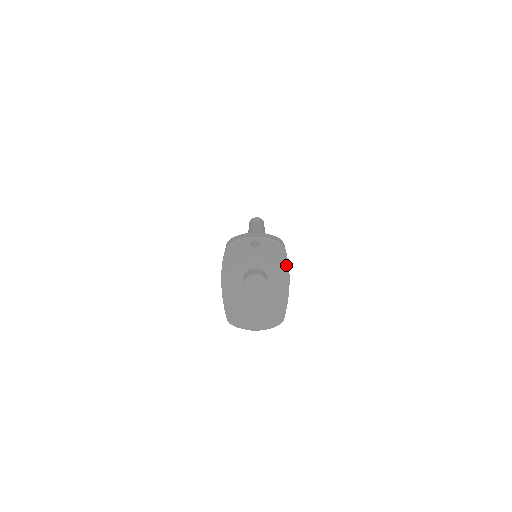
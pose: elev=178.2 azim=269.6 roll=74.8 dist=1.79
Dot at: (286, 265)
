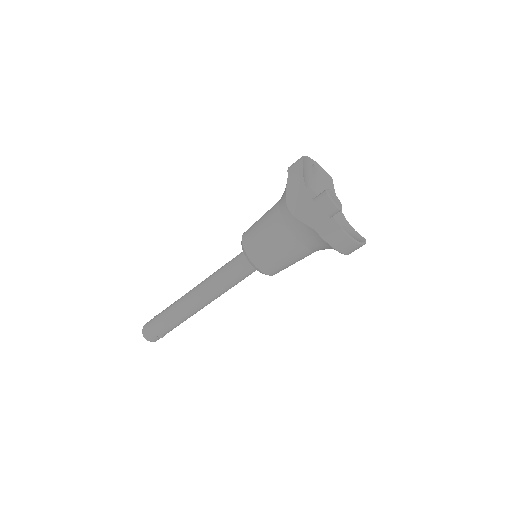
Dot at: occluded
